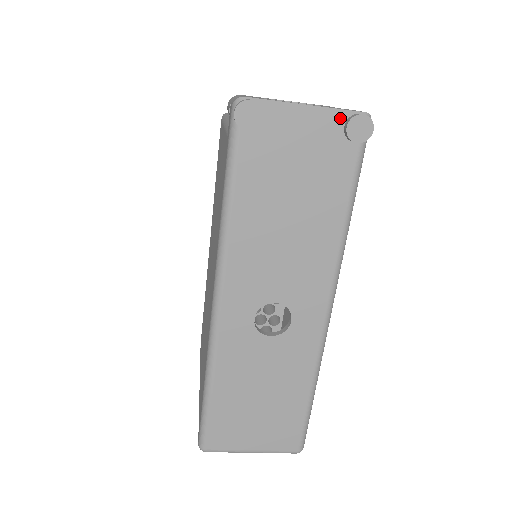
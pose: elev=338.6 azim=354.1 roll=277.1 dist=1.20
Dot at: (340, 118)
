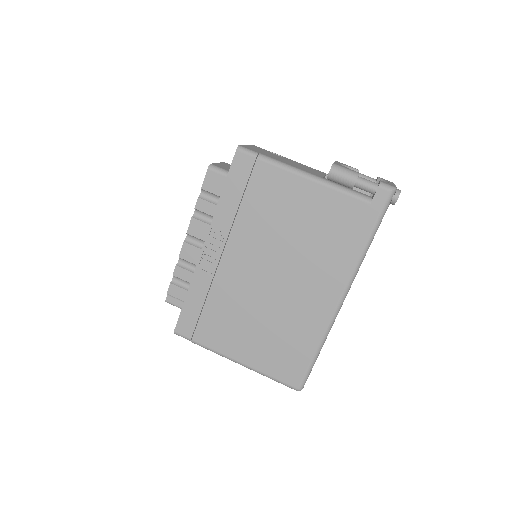
Dot at: occluded
